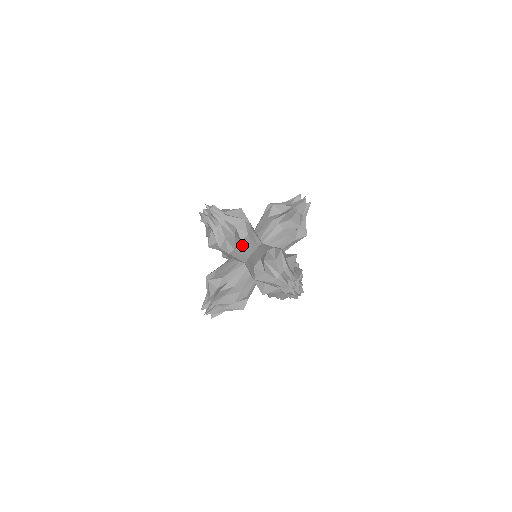
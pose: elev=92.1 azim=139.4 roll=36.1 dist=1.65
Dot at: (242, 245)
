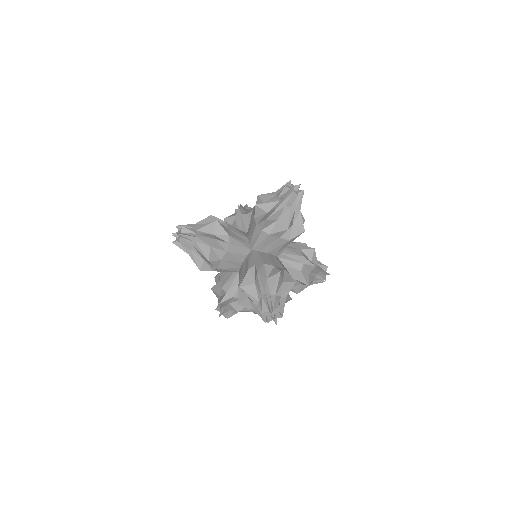
Dot at: (225, 262)
